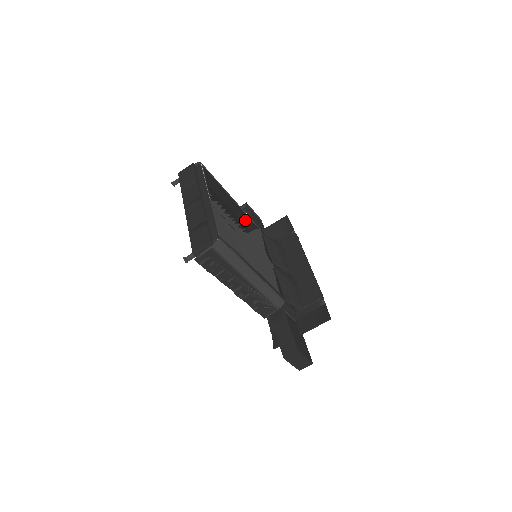
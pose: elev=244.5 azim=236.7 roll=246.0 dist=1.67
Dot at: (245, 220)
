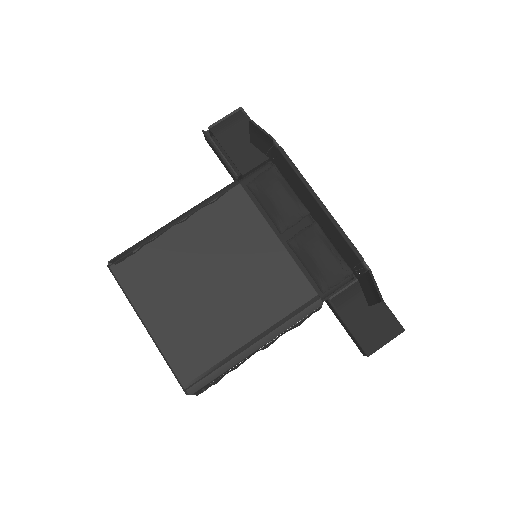
Dot at: (207, 236)
